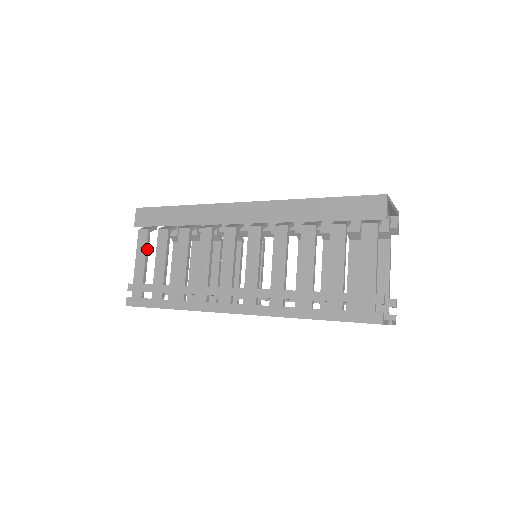
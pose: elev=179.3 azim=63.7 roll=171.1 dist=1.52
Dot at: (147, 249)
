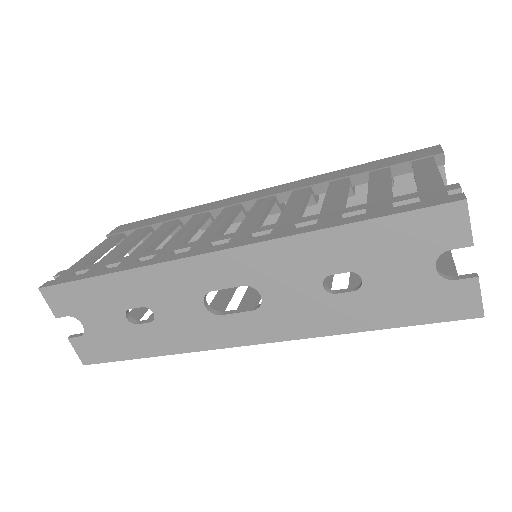
Dot at: (110, 246)
